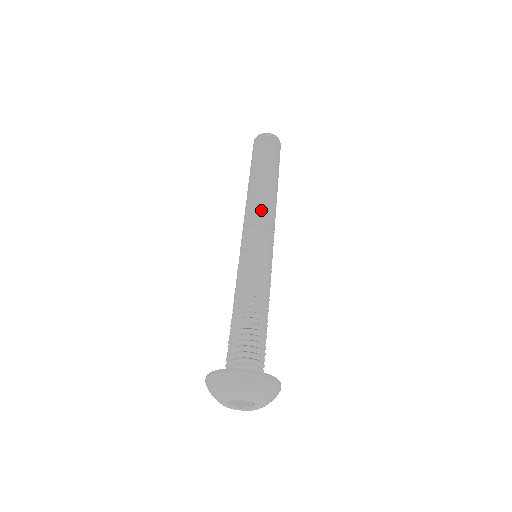
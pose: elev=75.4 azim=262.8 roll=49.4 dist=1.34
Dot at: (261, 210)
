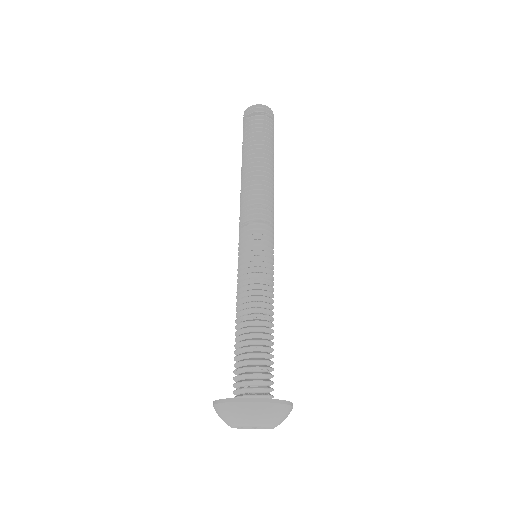
Dot at: (255, 203)
